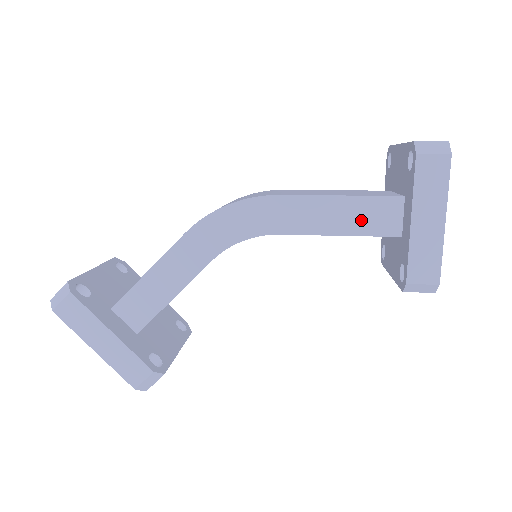
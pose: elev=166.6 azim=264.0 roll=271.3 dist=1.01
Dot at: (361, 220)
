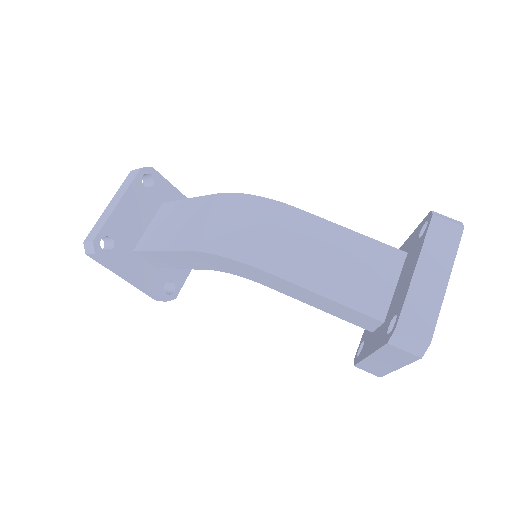
Dot at: (339, 312)
